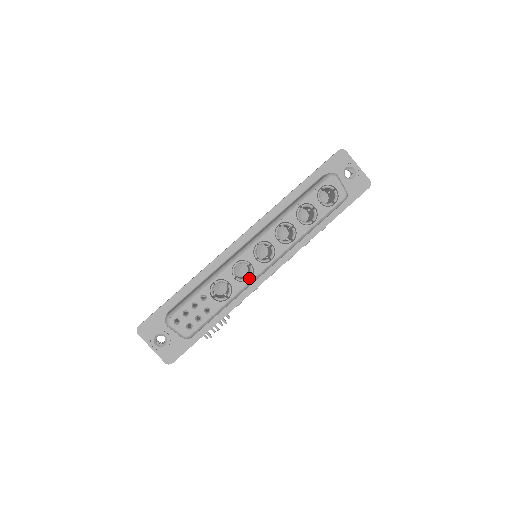
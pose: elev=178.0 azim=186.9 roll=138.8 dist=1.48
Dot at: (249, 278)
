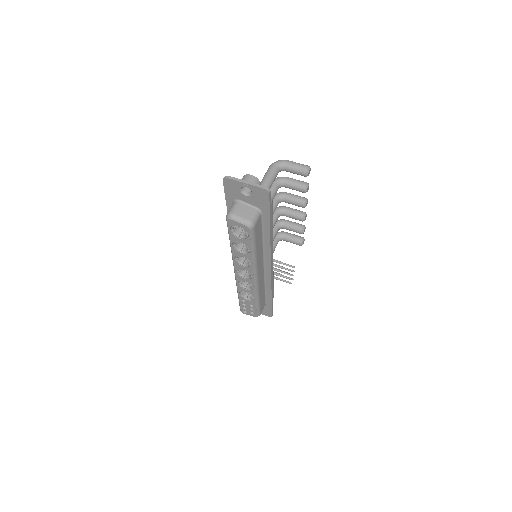
Dot at: occluded
